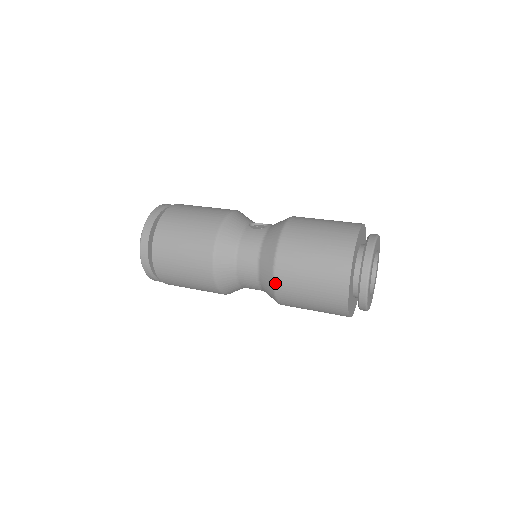
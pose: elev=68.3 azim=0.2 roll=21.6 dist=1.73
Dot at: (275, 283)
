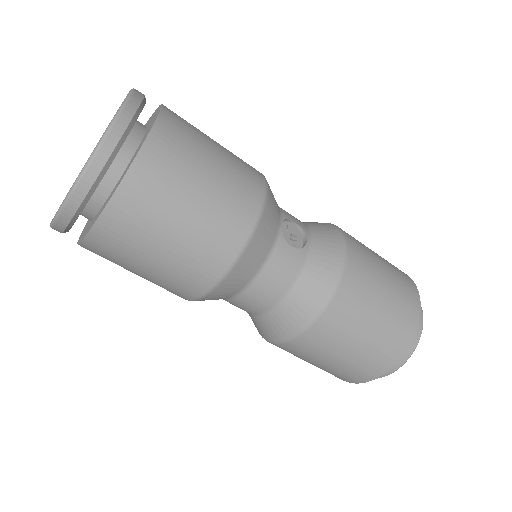
Dot at: (287, 343)
